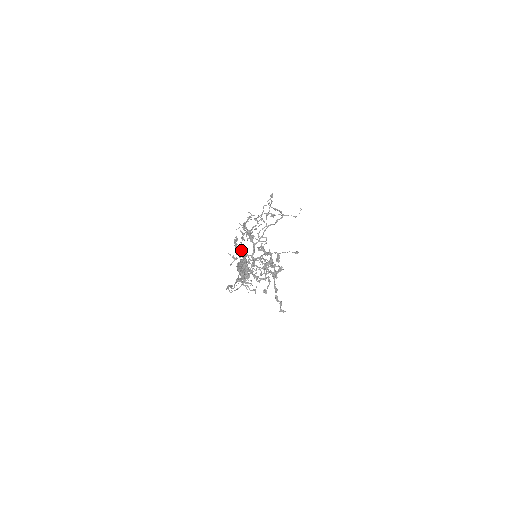
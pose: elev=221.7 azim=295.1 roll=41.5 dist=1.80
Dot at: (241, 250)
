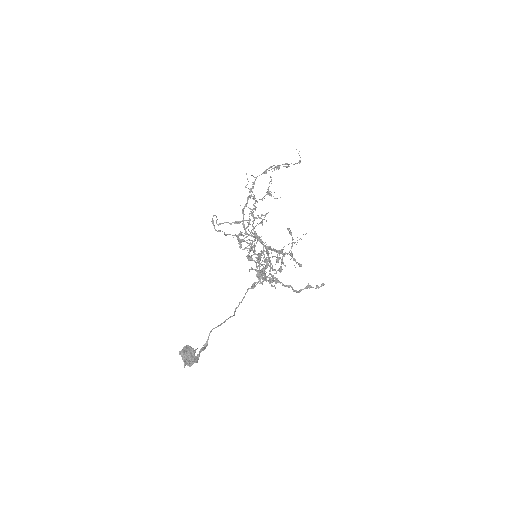
Dot at: (245, 248)
